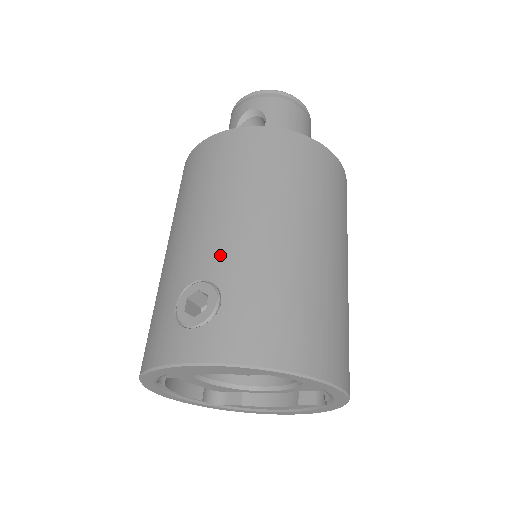
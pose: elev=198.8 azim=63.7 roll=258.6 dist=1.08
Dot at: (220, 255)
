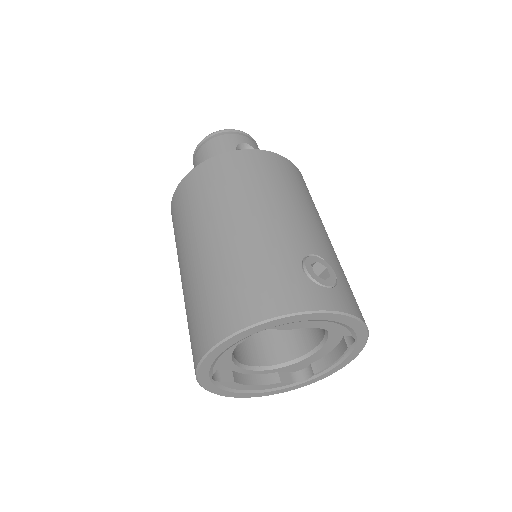
Dot at: (319, 242)
